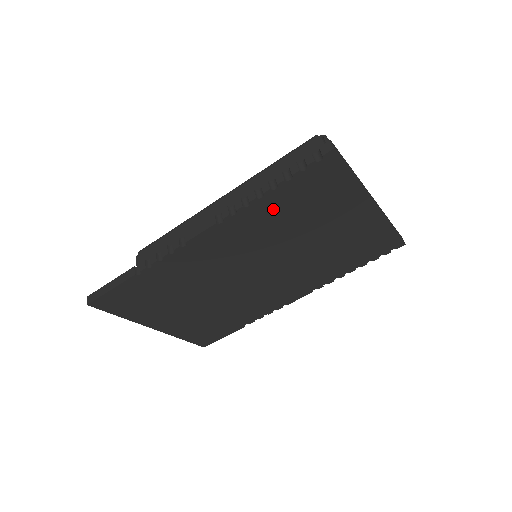
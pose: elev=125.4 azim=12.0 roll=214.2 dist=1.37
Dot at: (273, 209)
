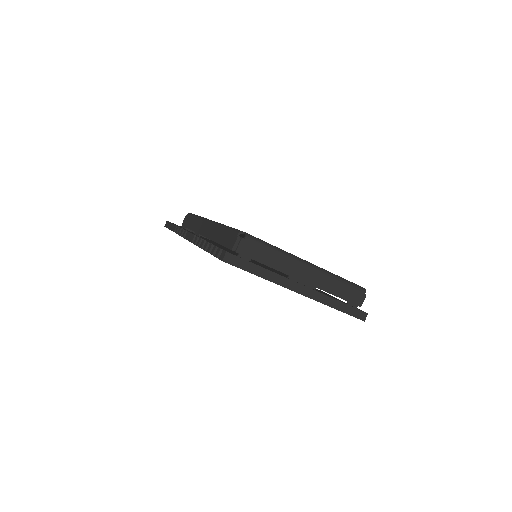
Dot at: occluded
